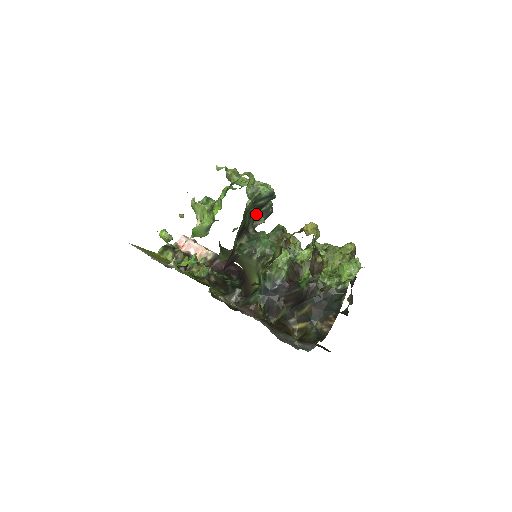
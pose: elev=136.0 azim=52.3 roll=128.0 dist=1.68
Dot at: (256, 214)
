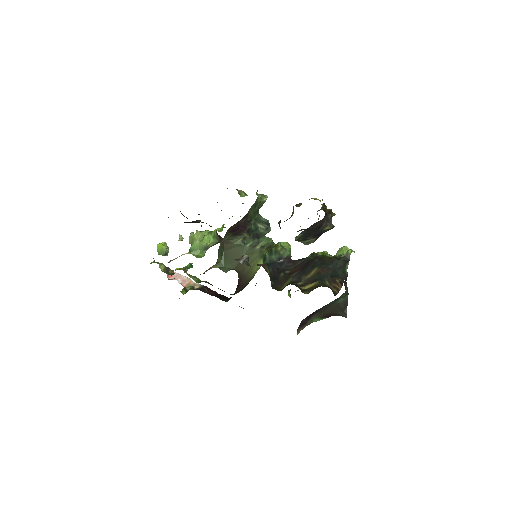
Dot at: occluded
